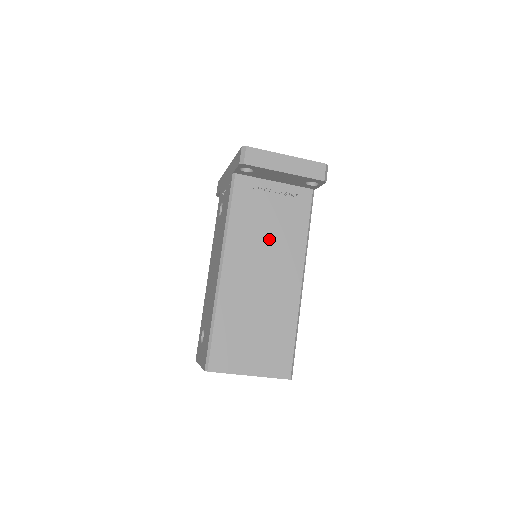
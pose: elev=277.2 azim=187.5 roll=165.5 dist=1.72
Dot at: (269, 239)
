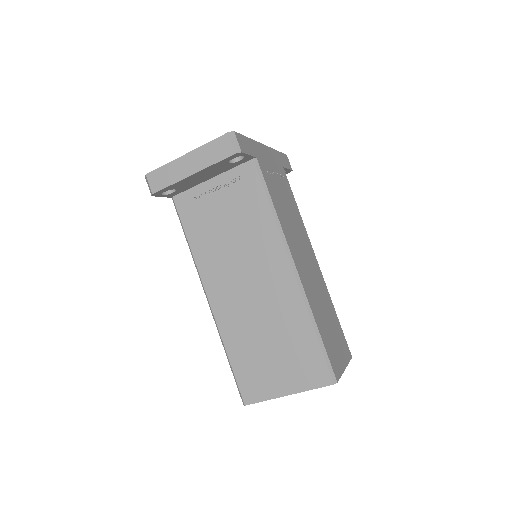
Dot at: (236, 243)
